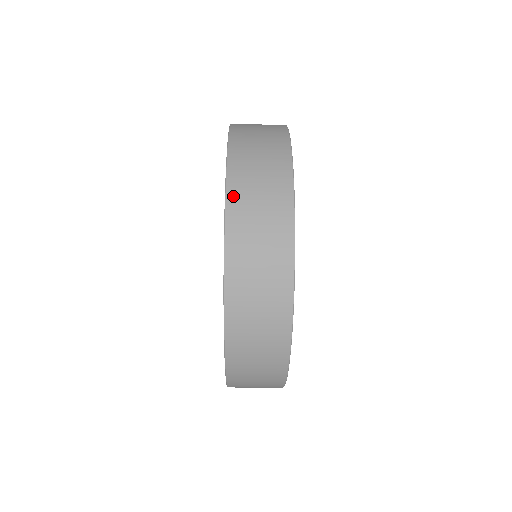
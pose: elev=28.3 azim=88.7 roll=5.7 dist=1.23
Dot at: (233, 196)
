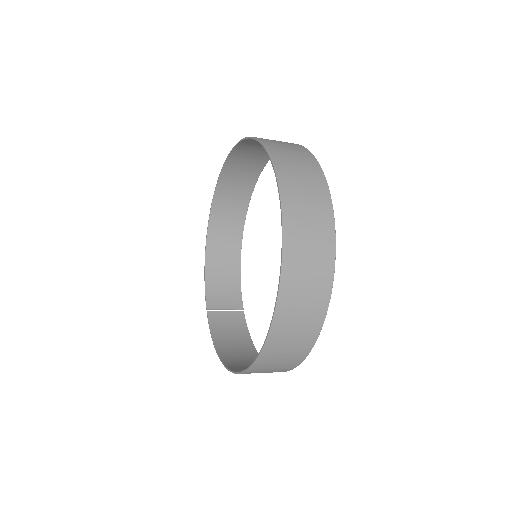
Dot at: (282, 176)
